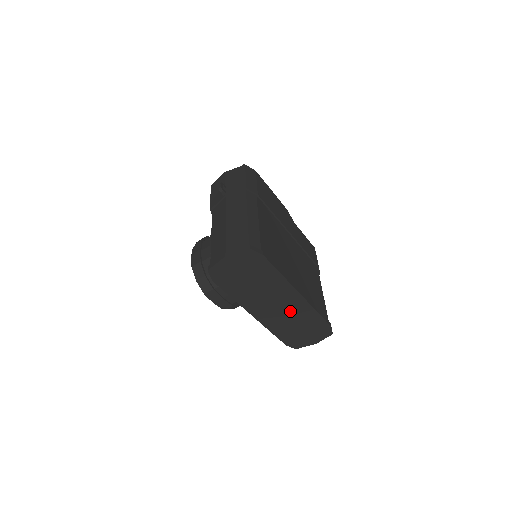
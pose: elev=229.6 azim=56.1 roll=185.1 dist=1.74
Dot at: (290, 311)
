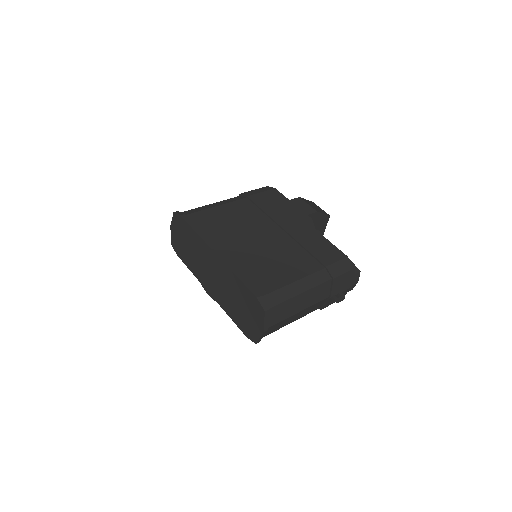
Dot at: (223, 280)
